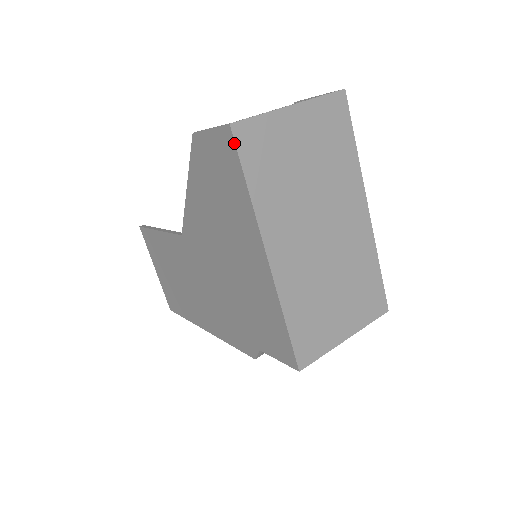
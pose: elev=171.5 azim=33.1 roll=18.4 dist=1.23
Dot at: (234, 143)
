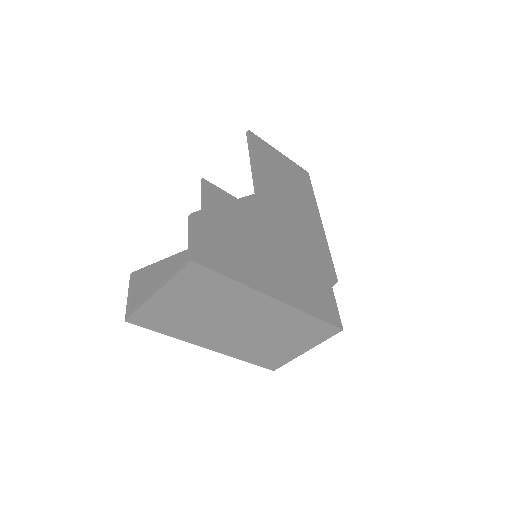
Dot at: (137, 324)
